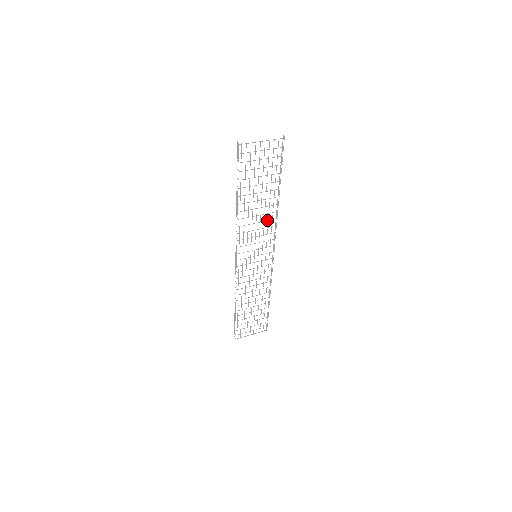
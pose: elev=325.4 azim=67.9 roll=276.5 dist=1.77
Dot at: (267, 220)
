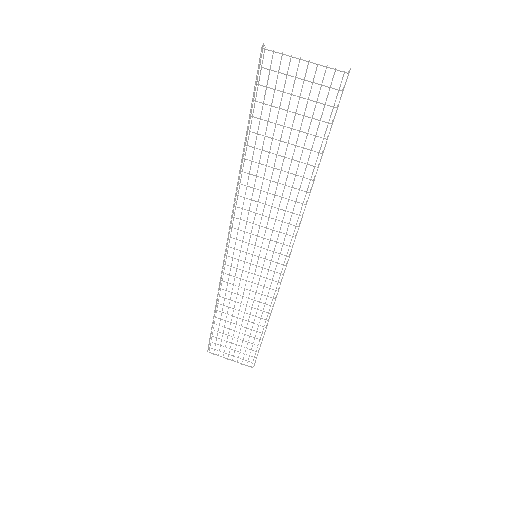
Dot at: occluded
